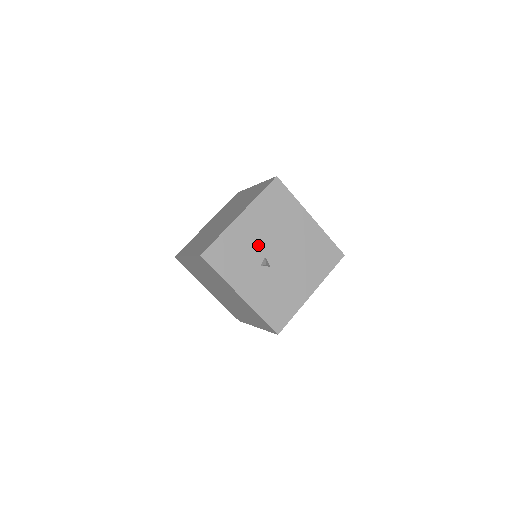
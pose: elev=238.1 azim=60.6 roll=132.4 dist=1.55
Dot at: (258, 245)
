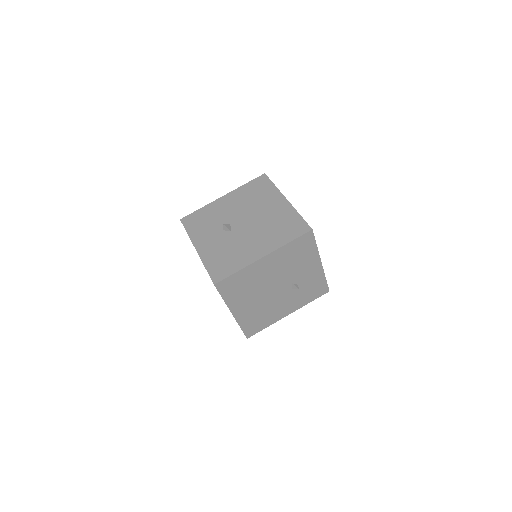
Dot at: (228, 216)
